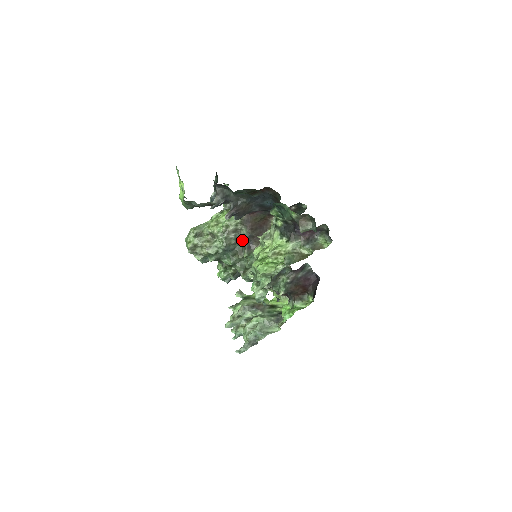
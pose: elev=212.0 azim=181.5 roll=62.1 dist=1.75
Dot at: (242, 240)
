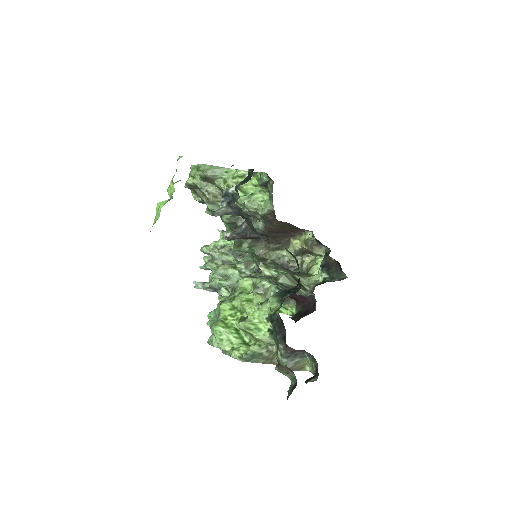
Dot at: occluded
